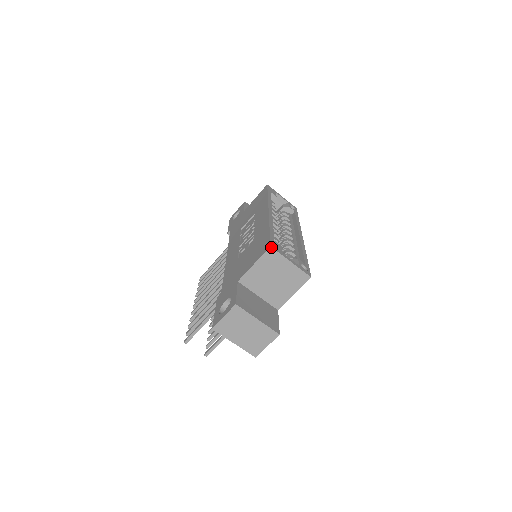
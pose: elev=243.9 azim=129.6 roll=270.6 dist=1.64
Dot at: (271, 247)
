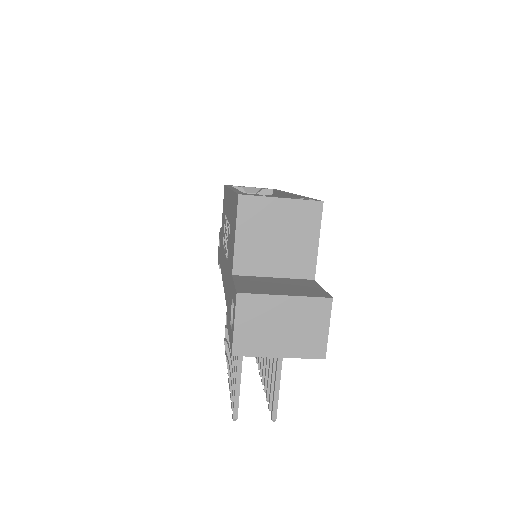
Dot at: (240, 195)
